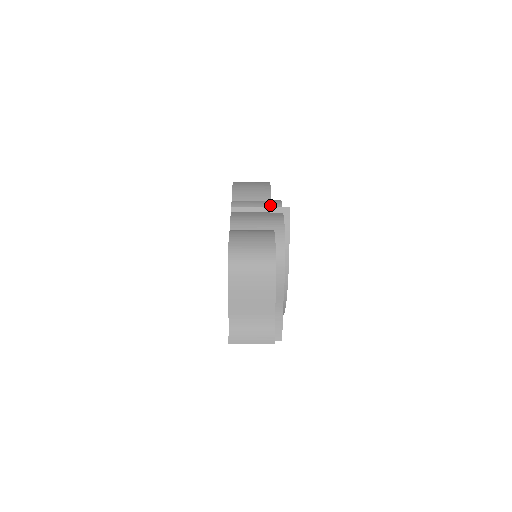
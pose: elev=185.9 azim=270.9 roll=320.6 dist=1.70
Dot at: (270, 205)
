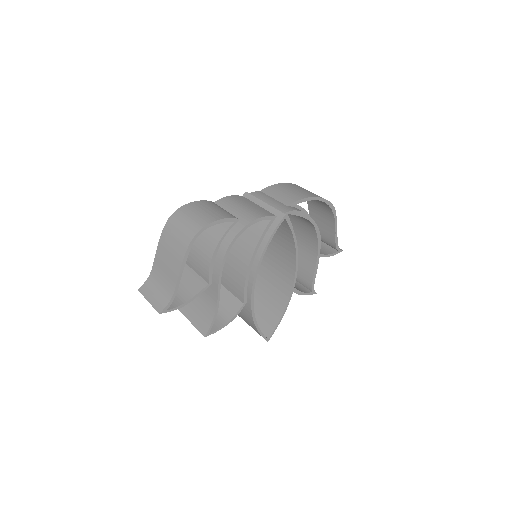
Dot at: (278, 207)
